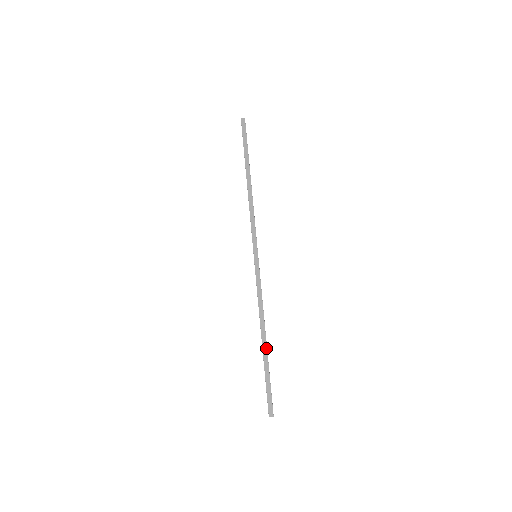
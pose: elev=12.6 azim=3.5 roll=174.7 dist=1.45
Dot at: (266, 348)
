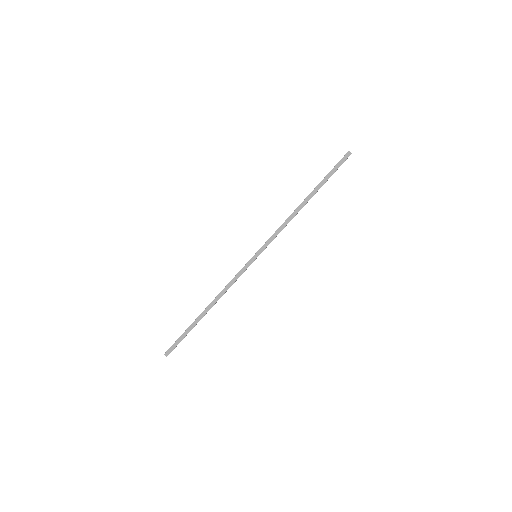
Dot at: (203, 316)
